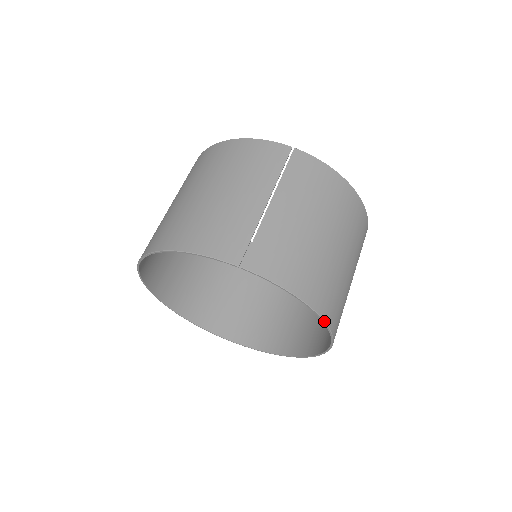
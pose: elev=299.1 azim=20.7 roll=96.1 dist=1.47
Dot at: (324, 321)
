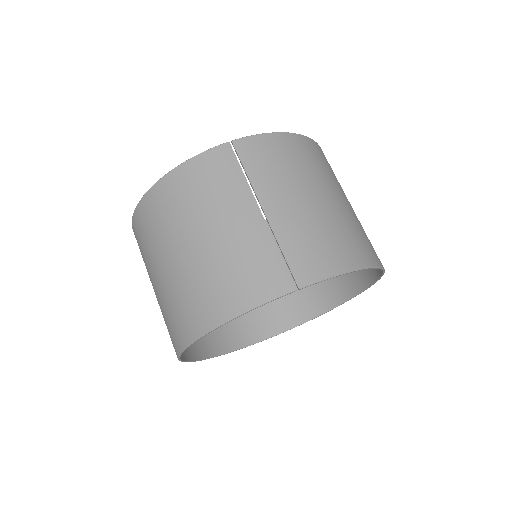
Dot at: (379, 267)
